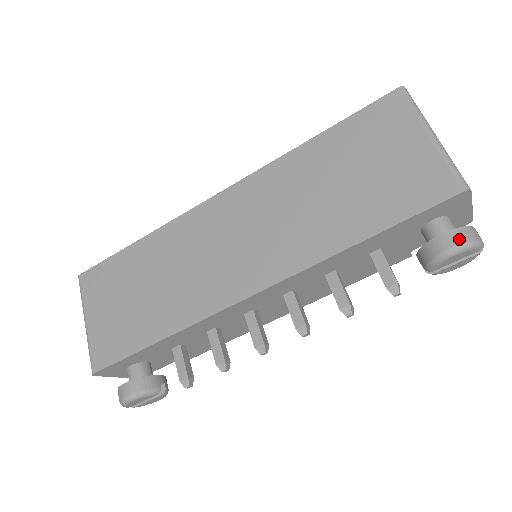
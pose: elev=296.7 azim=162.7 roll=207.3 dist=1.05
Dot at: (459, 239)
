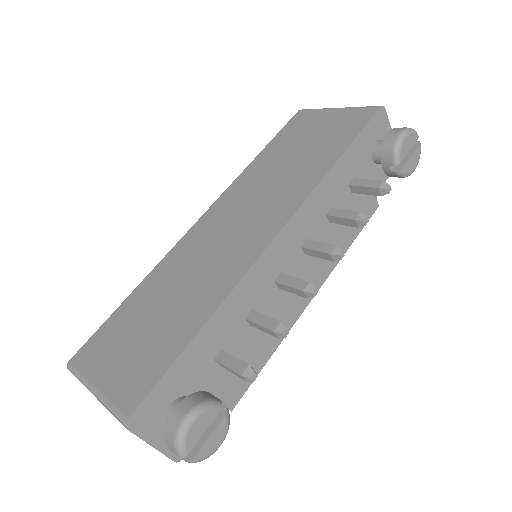
Dot at: (400, 129)
